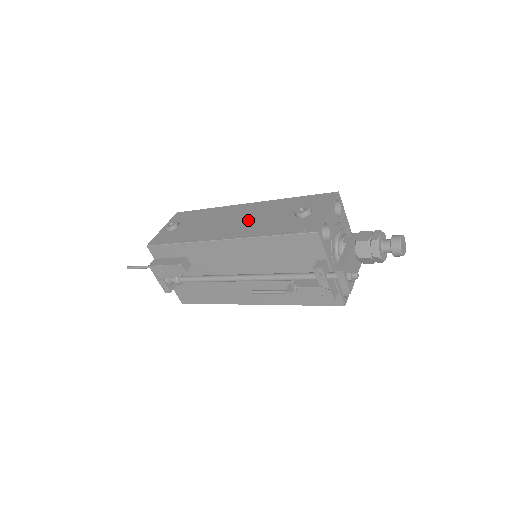
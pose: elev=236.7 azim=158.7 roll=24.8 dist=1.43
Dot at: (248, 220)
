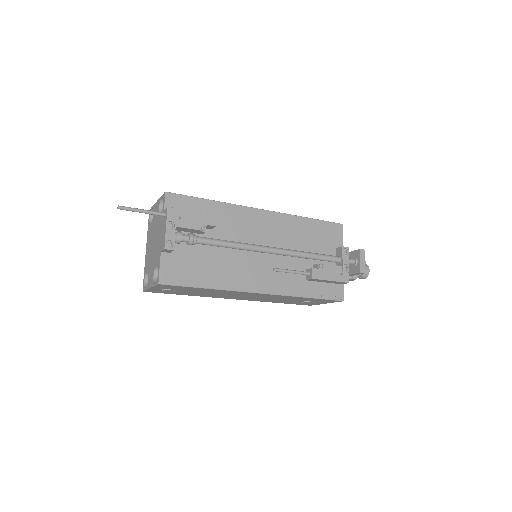
Dot at: occluded
